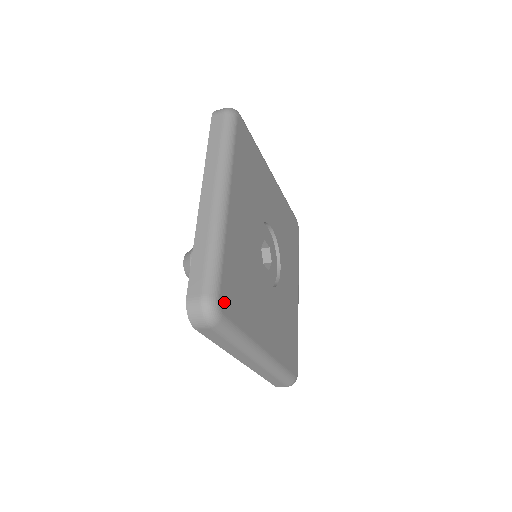
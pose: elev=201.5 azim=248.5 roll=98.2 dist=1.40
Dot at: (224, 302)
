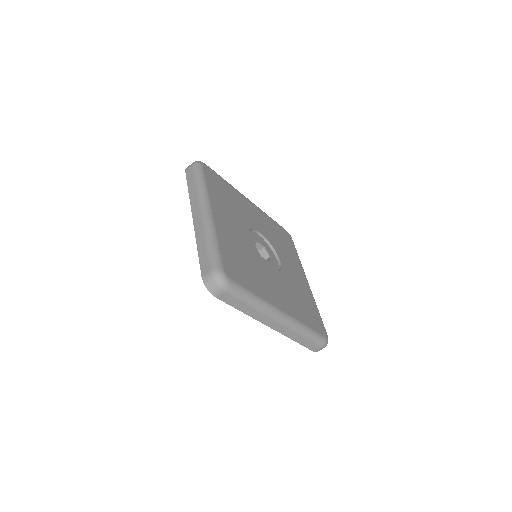
Dot at: (229, 272)
